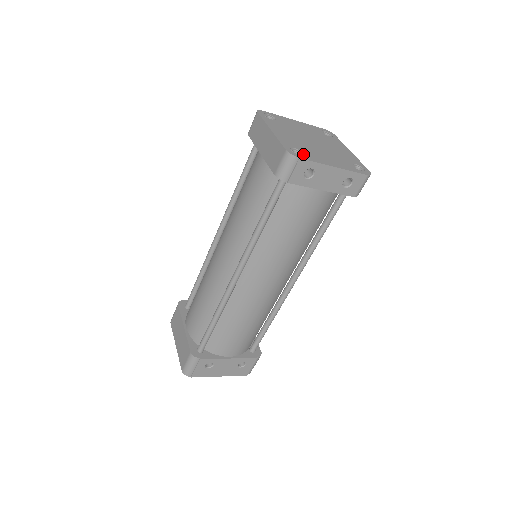
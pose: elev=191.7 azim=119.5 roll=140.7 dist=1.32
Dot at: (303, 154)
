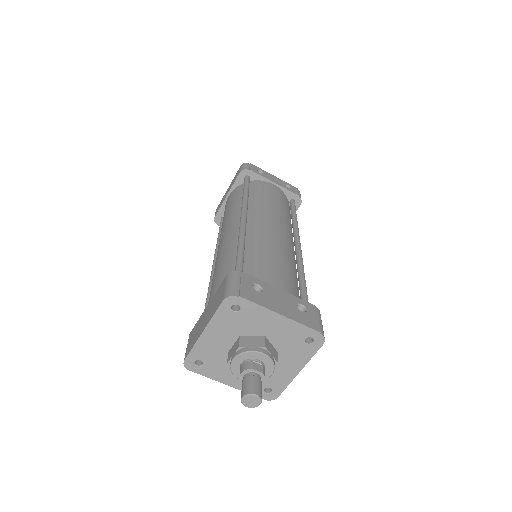
Dot at: occluded
